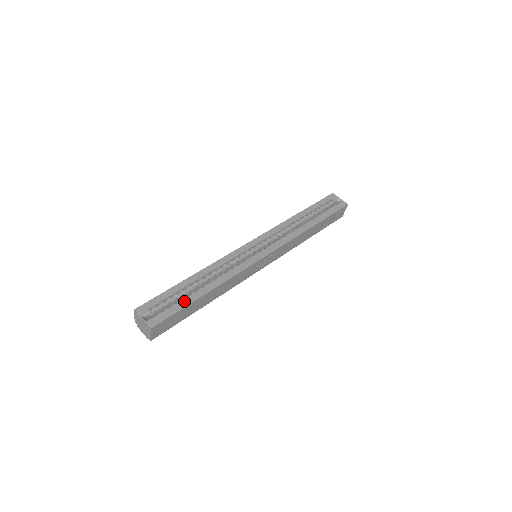
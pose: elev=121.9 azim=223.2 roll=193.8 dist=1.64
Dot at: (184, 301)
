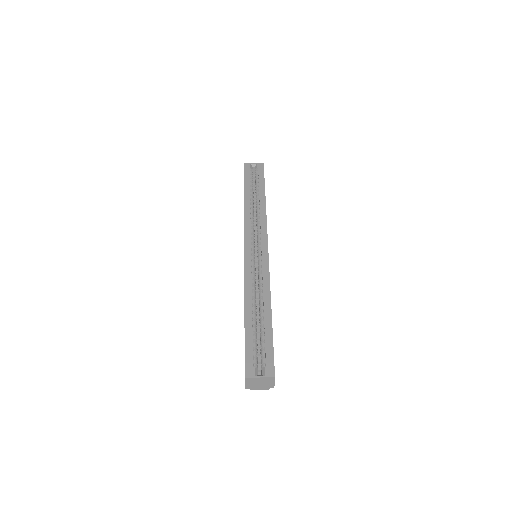
Dot at: (266, 334)
